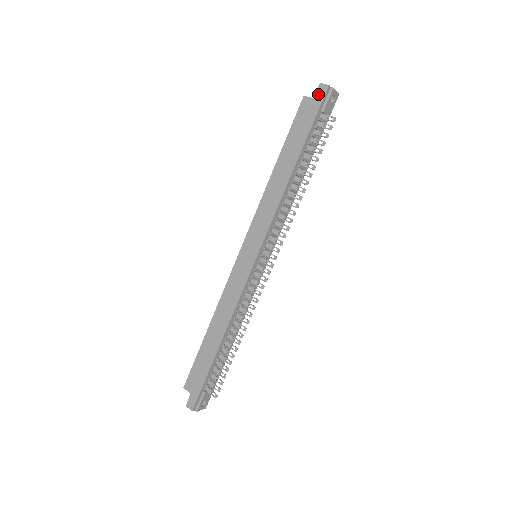
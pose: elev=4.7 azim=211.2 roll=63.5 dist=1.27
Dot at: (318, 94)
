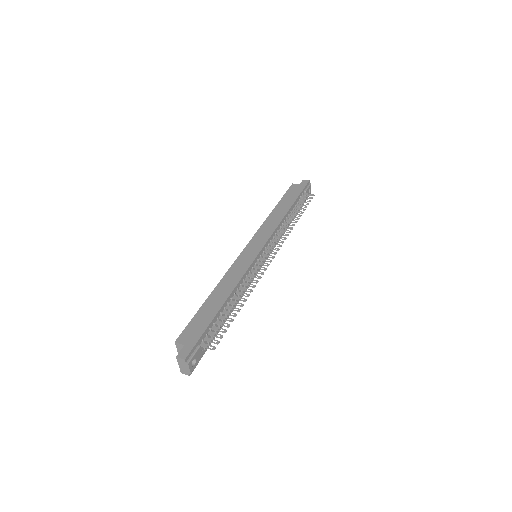
Dot at: (303, 183)
